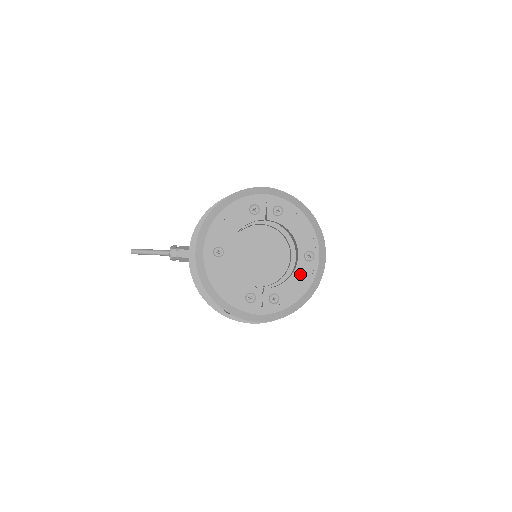
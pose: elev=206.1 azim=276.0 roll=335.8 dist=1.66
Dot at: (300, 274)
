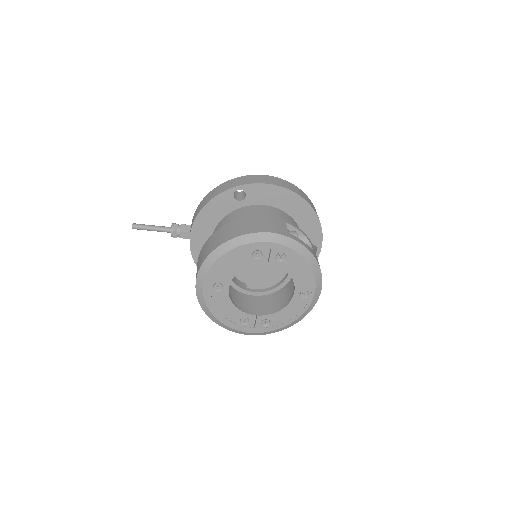
Dot at: (293, 307)
